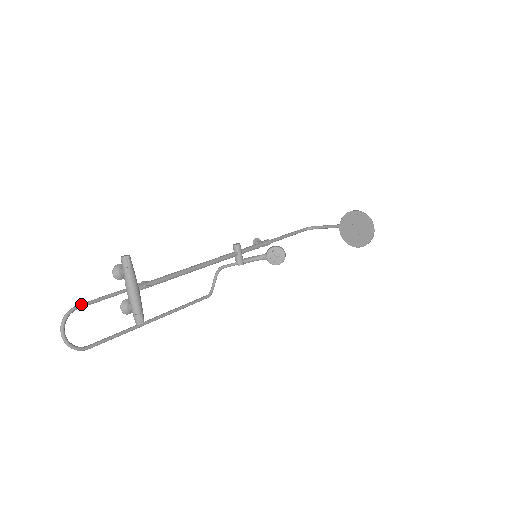
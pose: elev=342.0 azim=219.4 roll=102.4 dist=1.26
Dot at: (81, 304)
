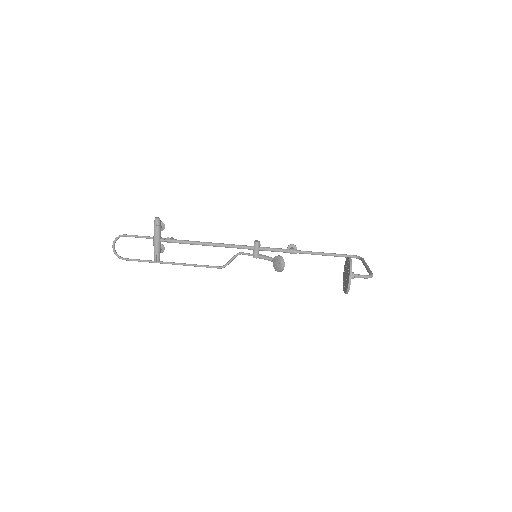
Dot at: (127, 235)
